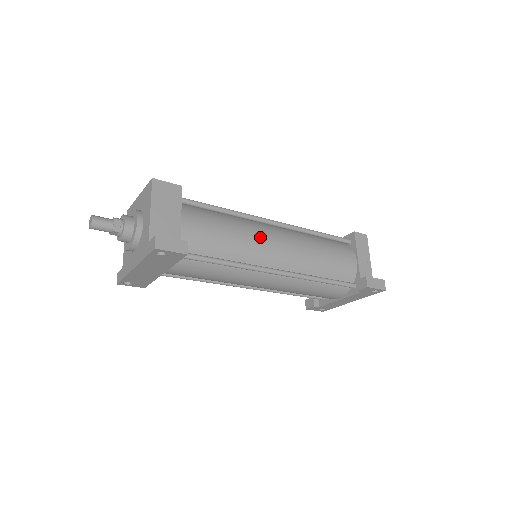
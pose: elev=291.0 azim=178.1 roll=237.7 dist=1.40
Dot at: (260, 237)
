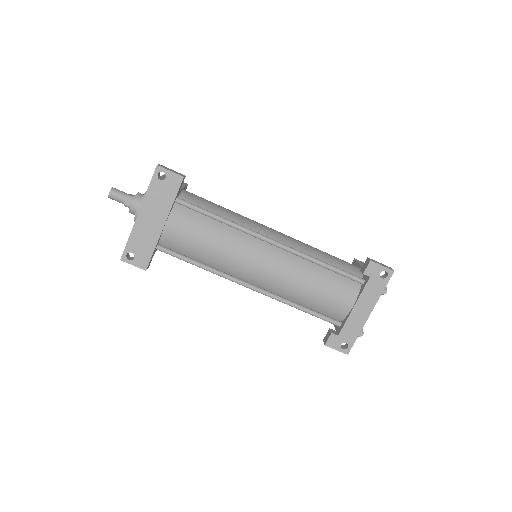
Dot at: (255, 221)
